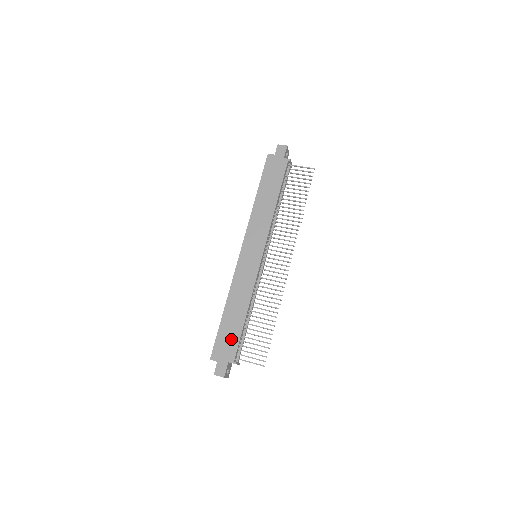
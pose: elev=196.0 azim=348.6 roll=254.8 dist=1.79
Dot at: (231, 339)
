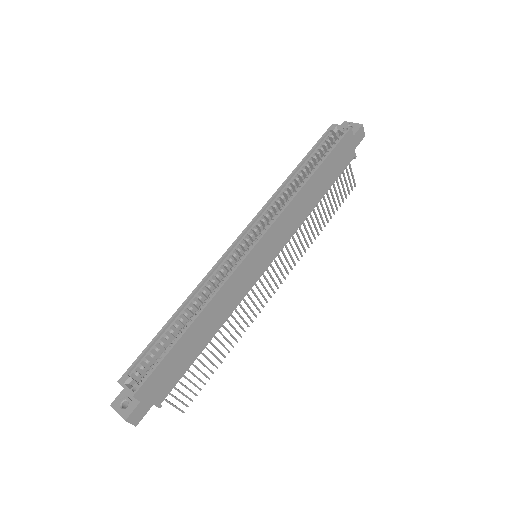
Dot at: (175, 371)
